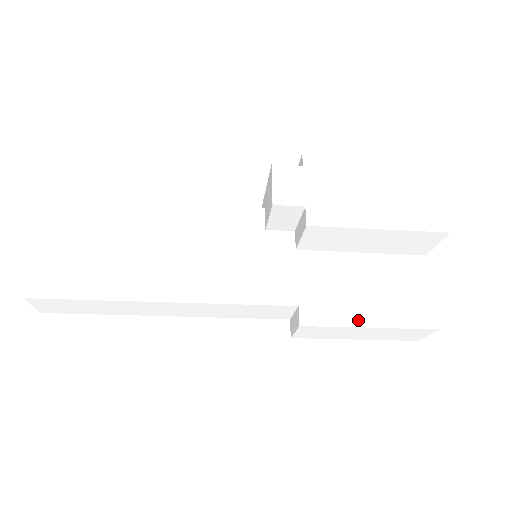
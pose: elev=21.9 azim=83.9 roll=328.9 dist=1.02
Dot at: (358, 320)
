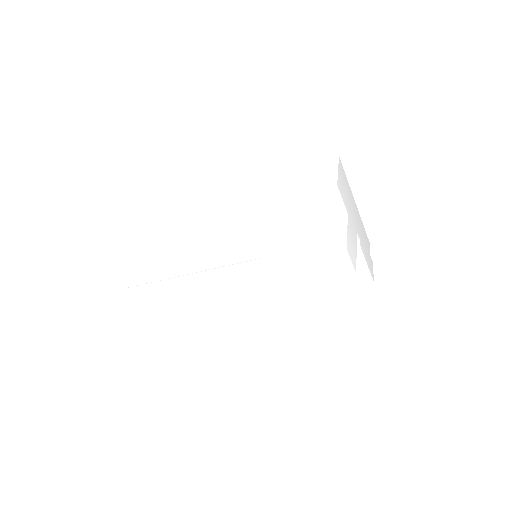
Dot at: (290, 258)
